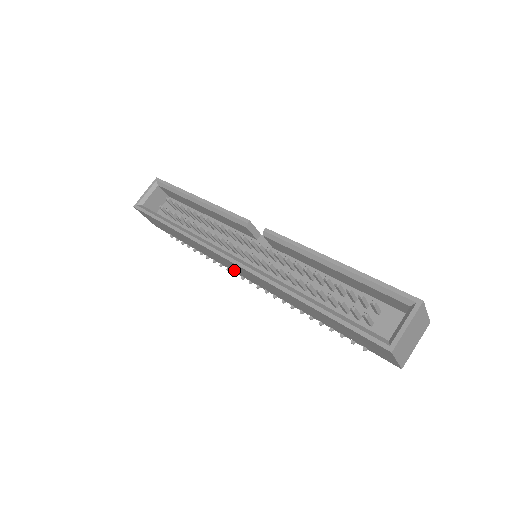
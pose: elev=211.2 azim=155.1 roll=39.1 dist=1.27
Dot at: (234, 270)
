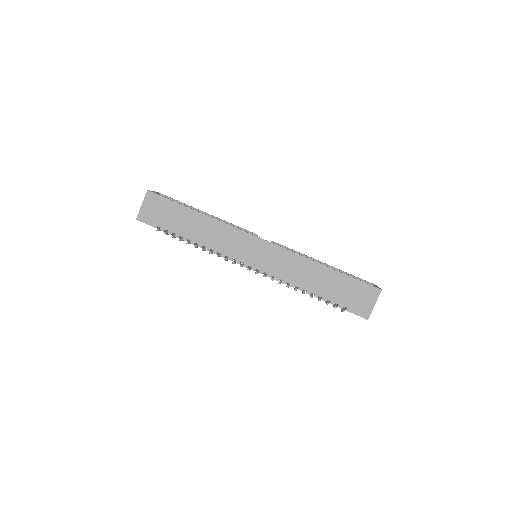
Dot at: (239, 257)
